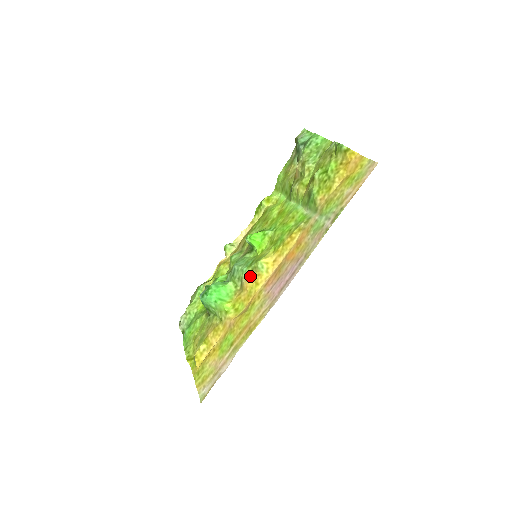
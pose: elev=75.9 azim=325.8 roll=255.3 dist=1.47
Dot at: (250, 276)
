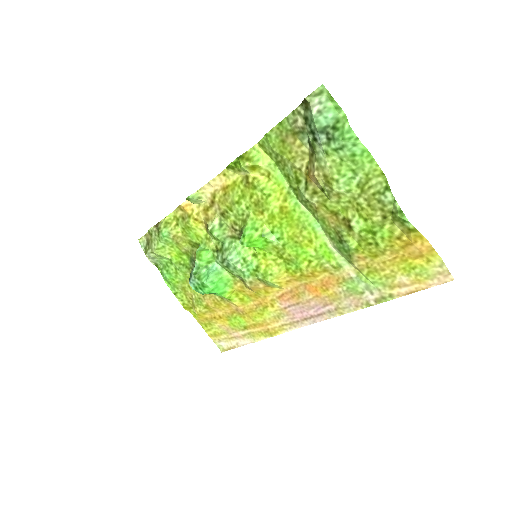
Dot at: (257, 284)
